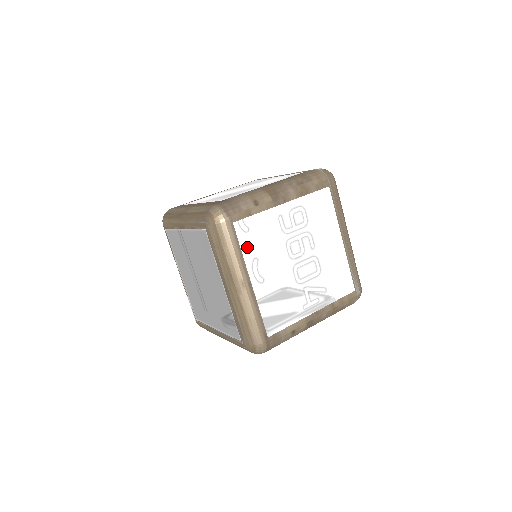
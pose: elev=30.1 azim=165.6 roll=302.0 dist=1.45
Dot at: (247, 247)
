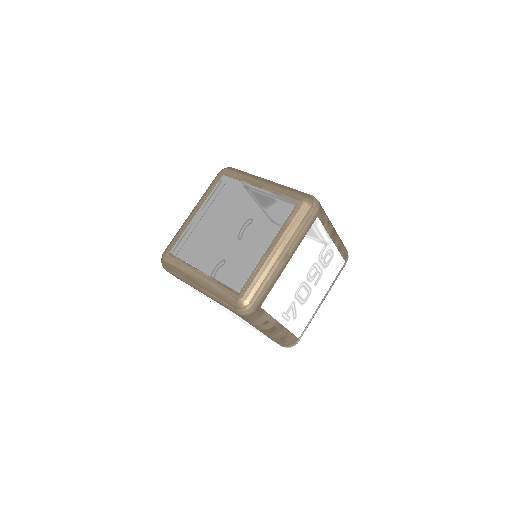
Dot at: (307, 239)
